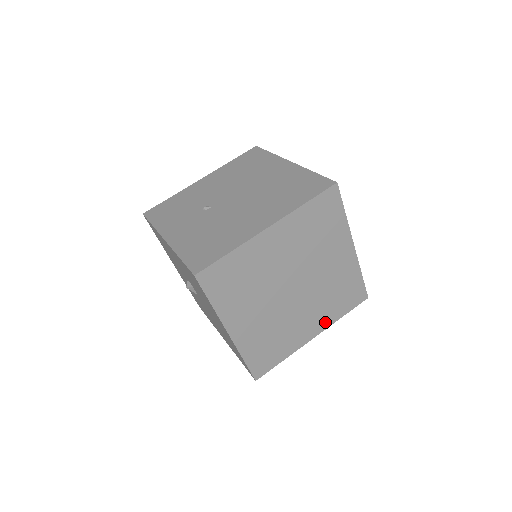
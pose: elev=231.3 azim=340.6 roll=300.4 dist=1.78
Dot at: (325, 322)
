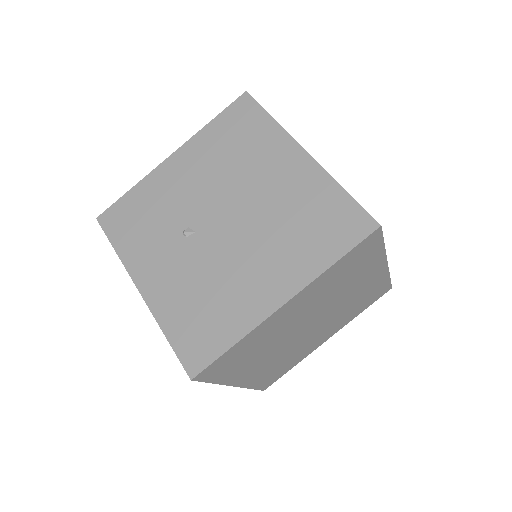
Dot at: (341, 325)
